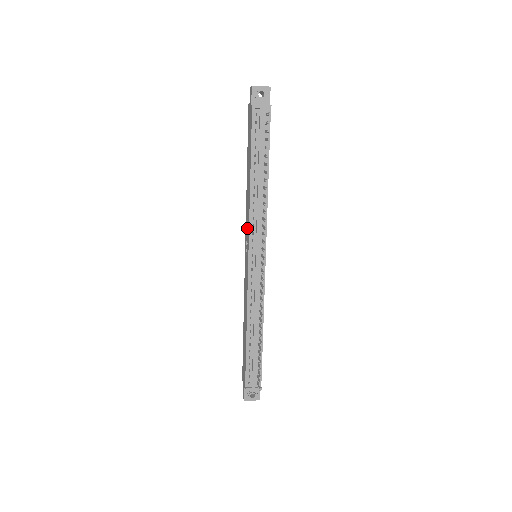
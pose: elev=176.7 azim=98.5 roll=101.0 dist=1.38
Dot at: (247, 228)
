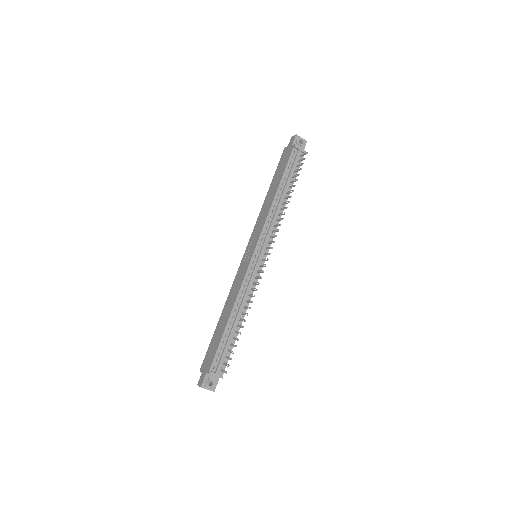
Dot at: (257, 231)
